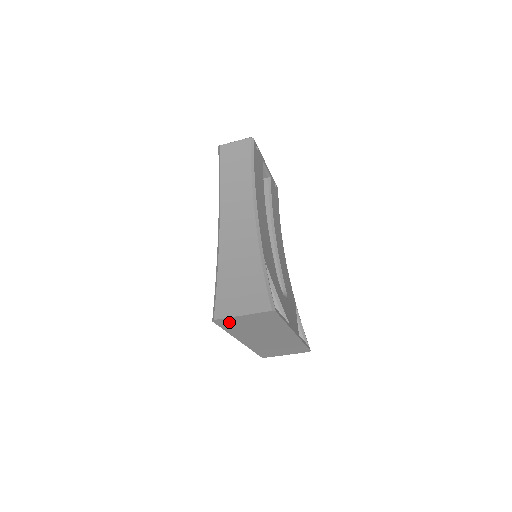
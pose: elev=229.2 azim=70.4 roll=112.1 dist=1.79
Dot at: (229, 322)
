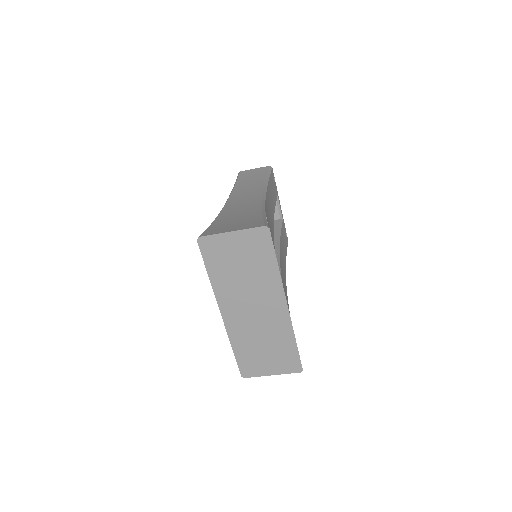
Dot at: (215, 248)
